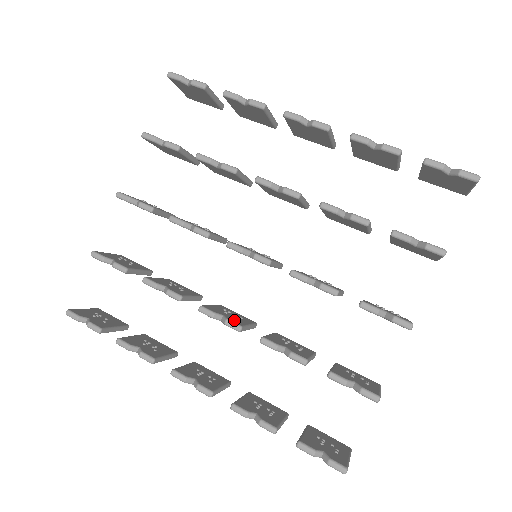
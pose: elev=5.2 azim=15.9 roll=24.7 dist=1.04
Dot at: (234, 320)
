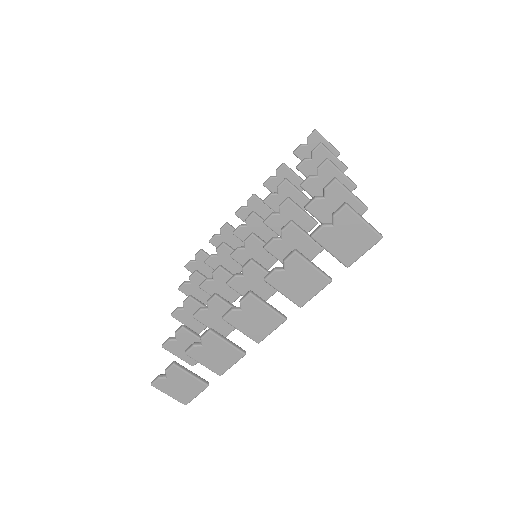
Dot at: (250, 268)
